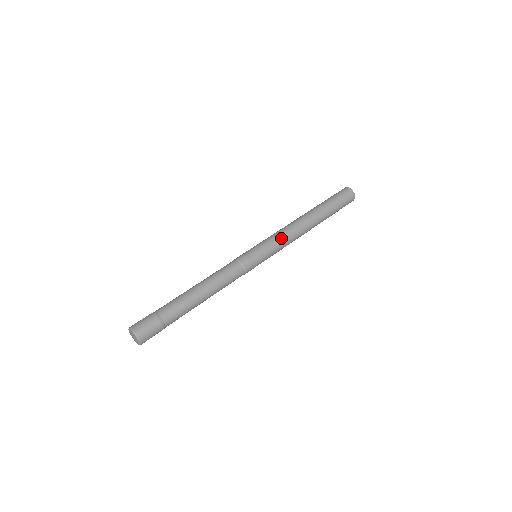
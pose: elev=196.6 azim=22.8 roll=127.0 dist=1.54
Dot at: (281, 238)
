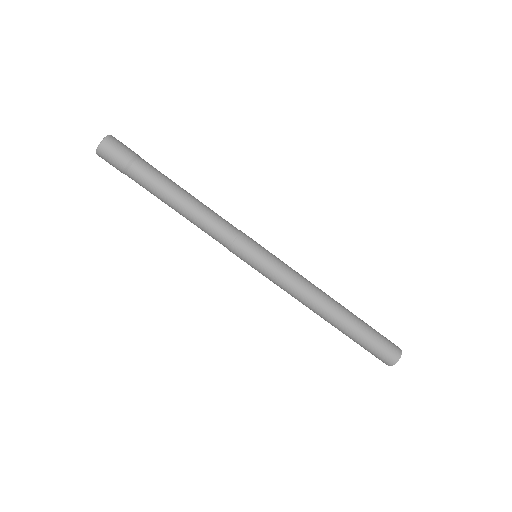
Dot at: (294, 270)
